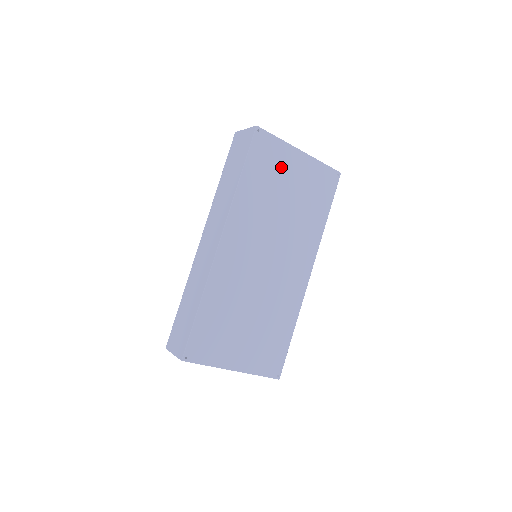
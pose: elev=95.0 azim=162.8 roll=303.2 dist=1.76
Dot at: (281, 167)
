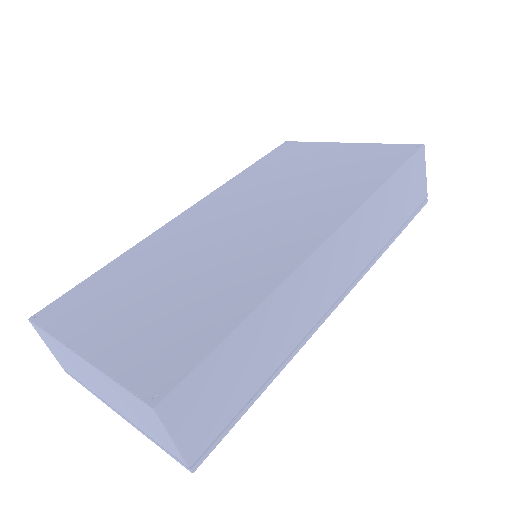
Dot at: (308, 157)
